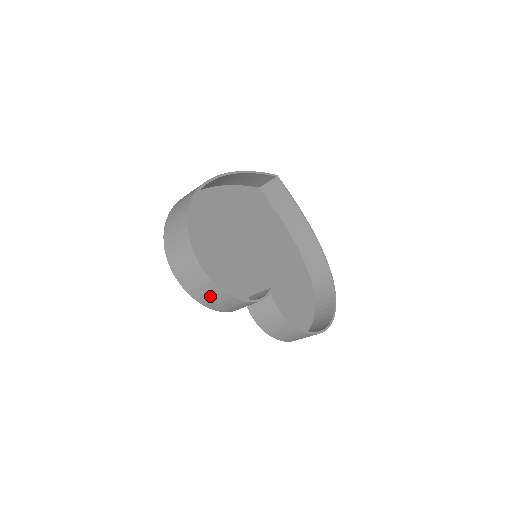
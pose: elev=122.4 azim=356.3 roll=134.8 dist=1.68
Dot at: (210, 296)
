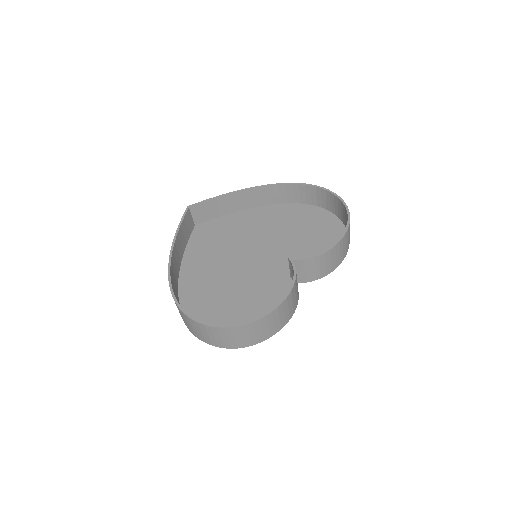
Dot at: (274, 322)
